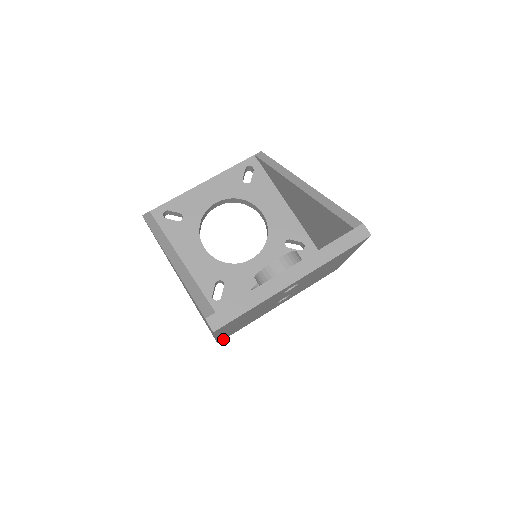
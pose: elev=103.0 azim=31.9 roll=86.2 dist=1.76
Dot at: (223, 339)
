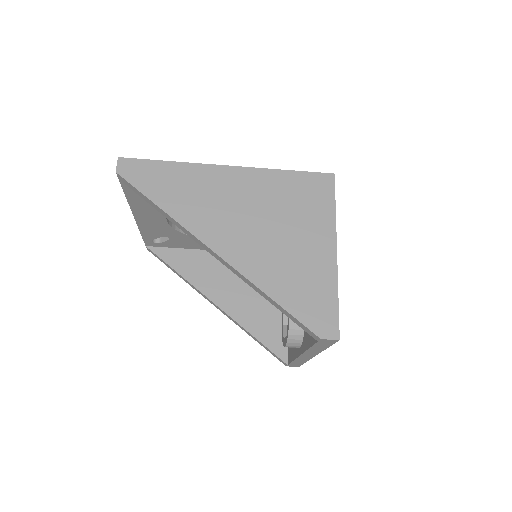
Dot at: occluded
